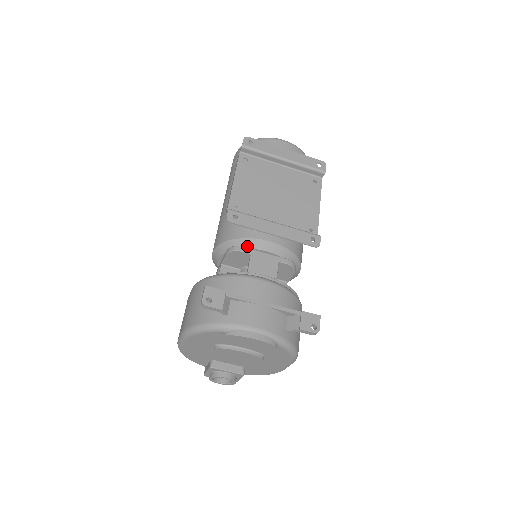
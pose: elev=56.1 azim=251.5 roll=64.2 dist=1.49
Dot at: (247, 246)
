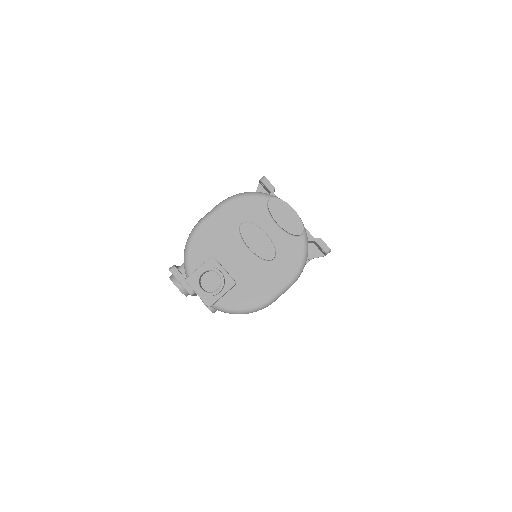
Dot at: occluded
